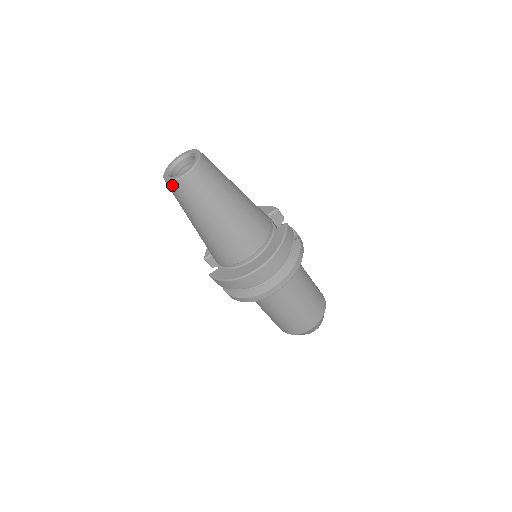
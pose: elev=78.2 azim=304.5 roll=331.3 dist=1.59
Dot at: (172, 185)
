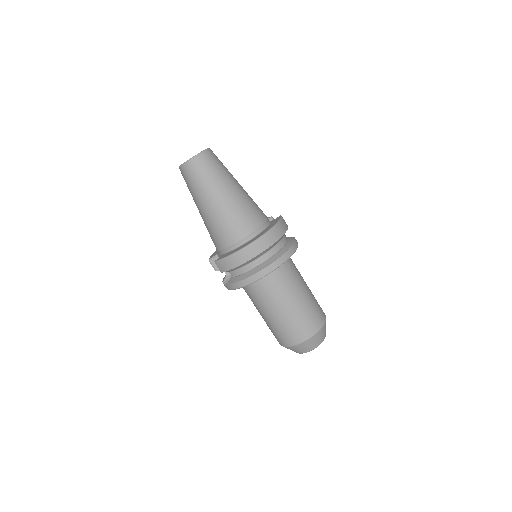
Dot at: (186, 166)
